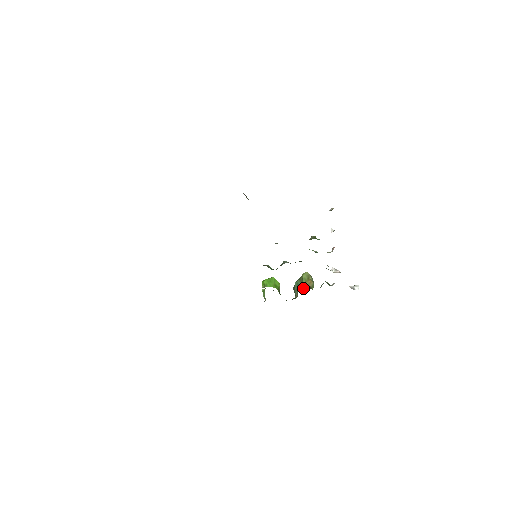
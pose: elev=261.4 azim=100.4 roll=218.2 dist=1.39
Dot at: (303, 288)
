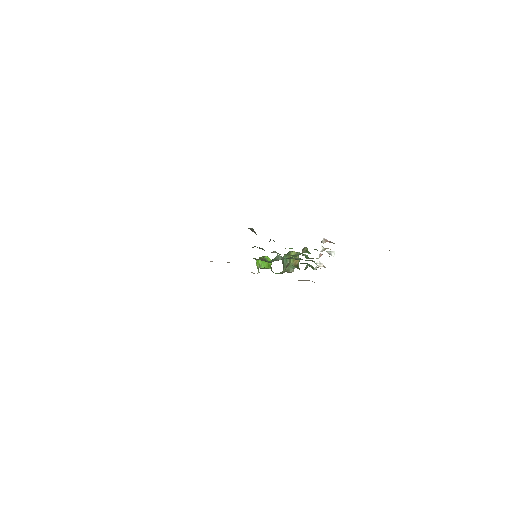
Dot at: (292, 271)
